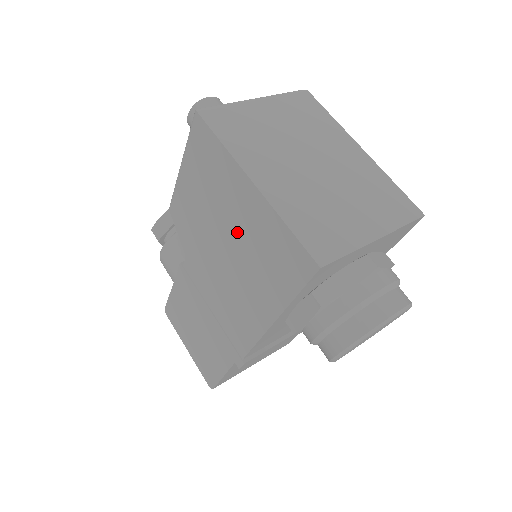
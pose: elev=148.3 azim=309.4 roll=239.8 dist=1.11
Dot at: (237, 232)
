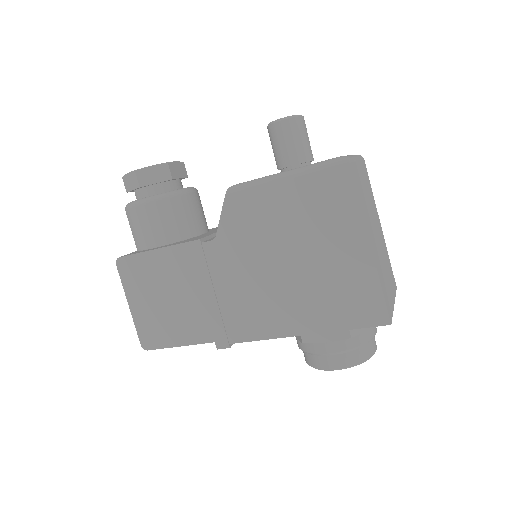
Dot at: (318, 262)
